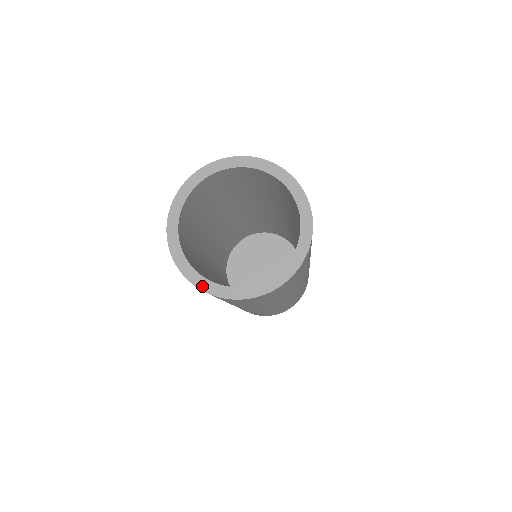
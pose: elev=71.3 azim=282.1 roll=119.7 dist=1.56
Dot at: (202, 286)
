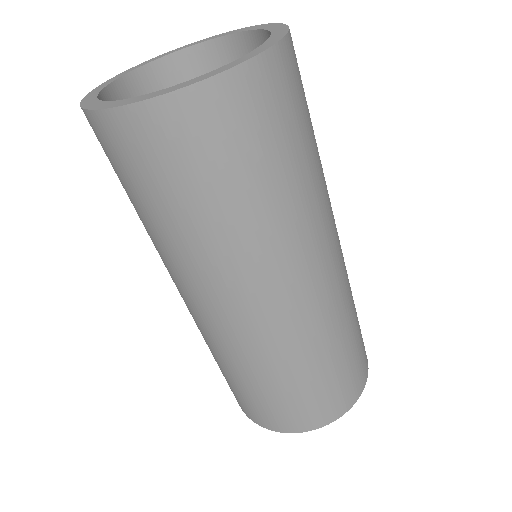
Dot at: (123, 103)
